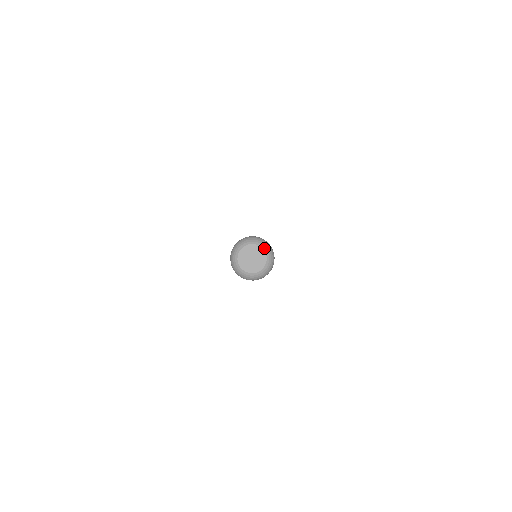
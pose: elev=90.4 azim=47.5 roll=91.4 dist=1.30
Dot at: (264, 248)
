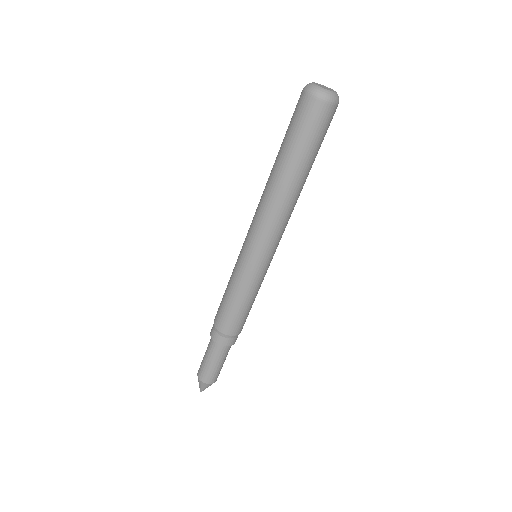
Dot at: occluded
